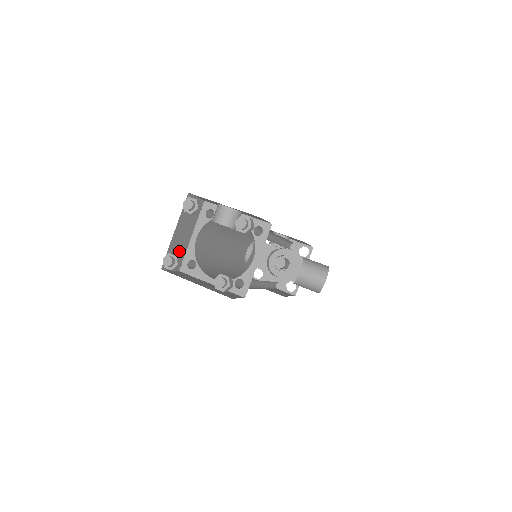
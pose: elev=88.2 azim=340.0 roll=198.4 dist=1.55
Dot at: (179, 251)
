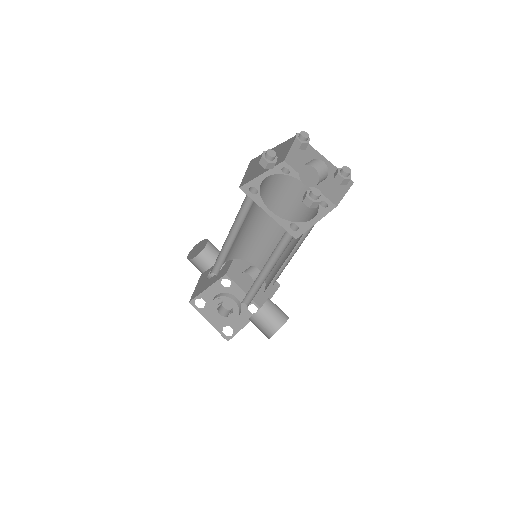
Dot at: (256, 170)
